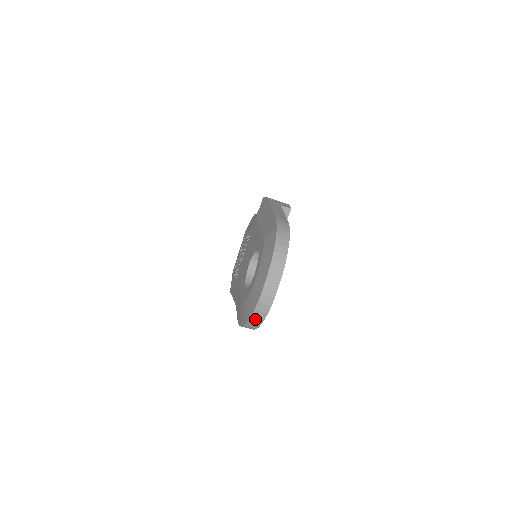
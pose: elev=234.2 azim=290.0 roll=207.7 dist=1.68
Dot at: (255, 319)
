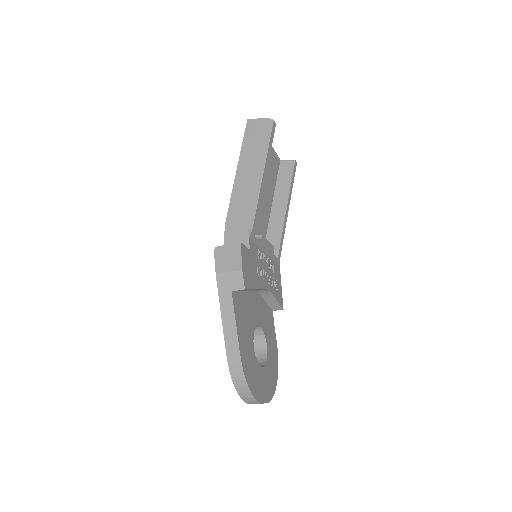
Dot at: occluded
